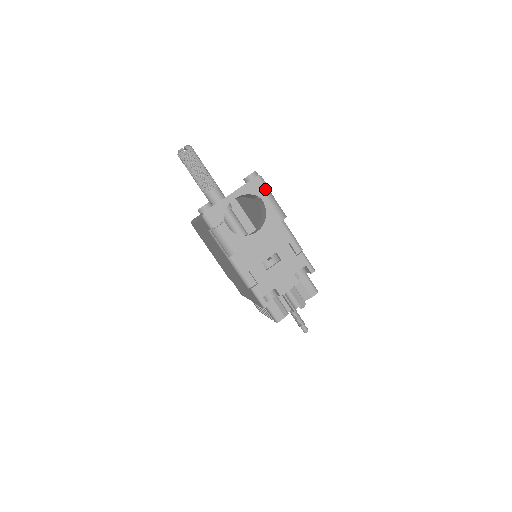
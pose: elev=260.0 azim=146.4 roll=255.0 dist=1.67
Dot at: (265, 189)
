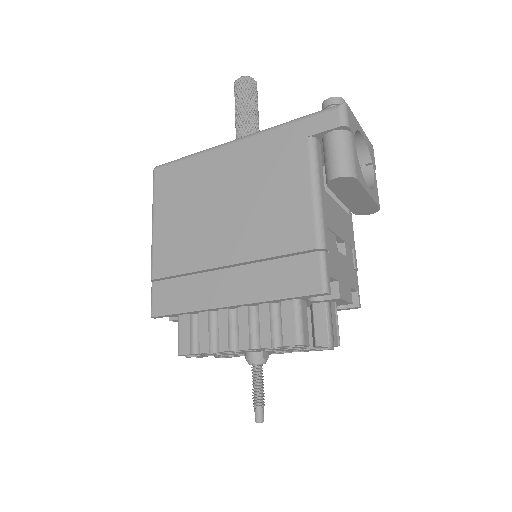
Dot at: occluded
